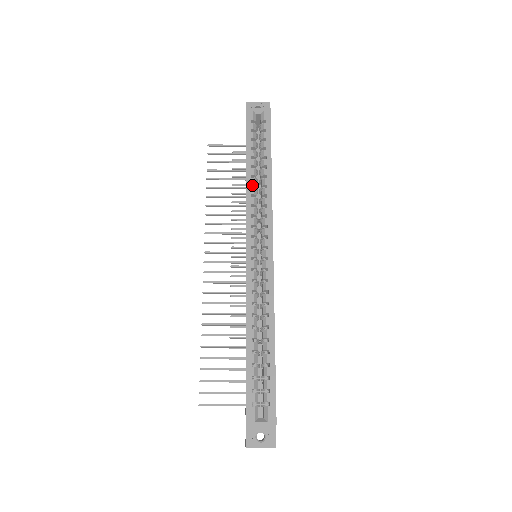
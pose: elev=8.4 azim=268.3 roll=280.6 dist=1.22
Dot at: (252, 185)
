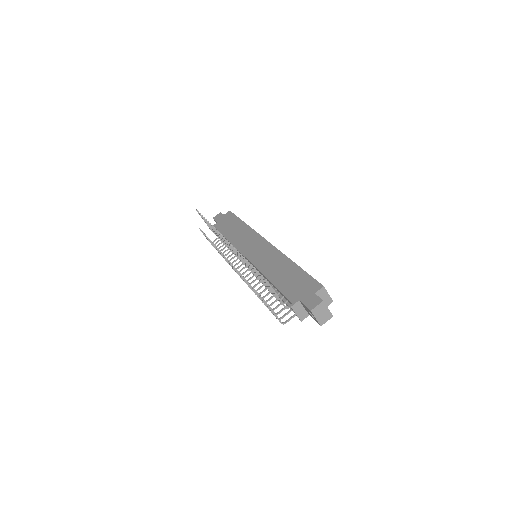
Dot at: occluded
